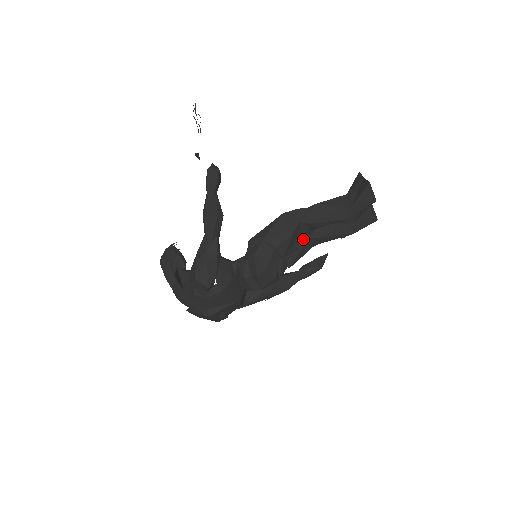
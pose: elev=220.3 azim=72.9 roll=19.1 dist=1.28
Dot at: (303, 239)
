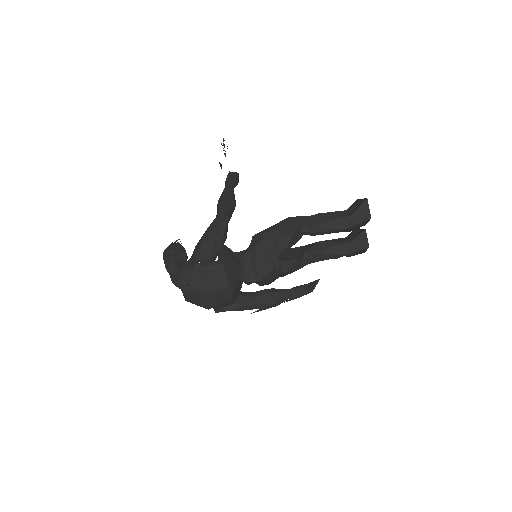
Dot at: (300, 253)
